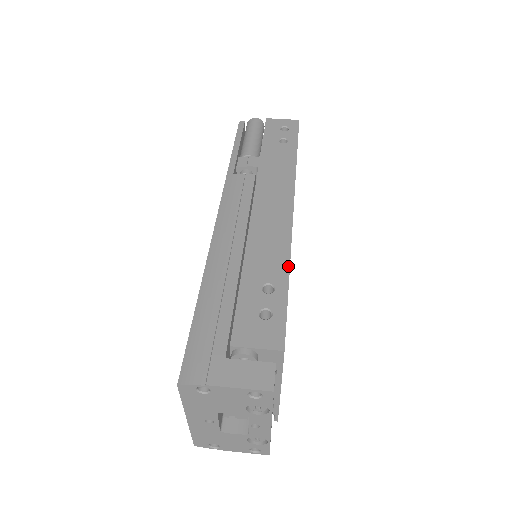
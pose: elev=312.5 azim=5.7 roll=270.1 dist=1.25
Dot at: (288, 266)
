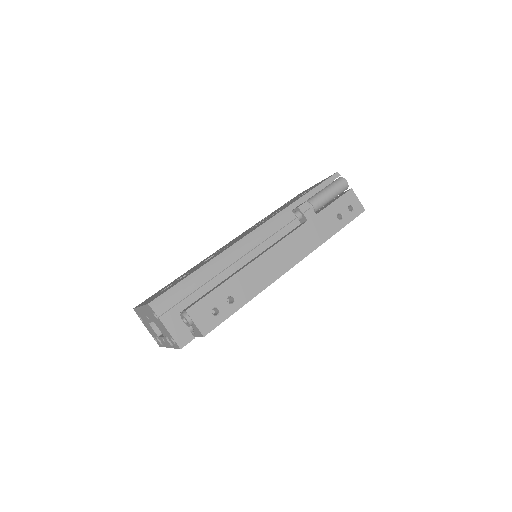
Dot at: (252, 298)
